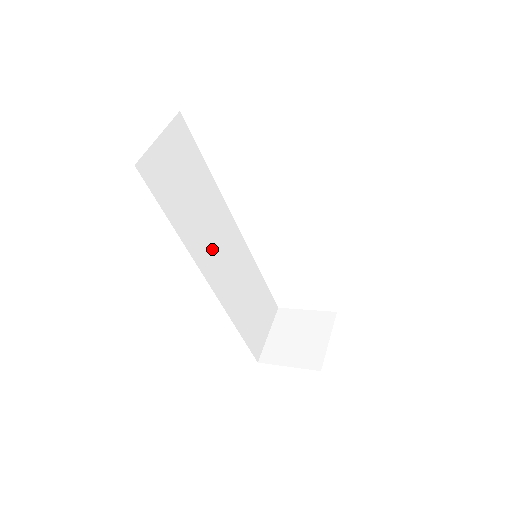
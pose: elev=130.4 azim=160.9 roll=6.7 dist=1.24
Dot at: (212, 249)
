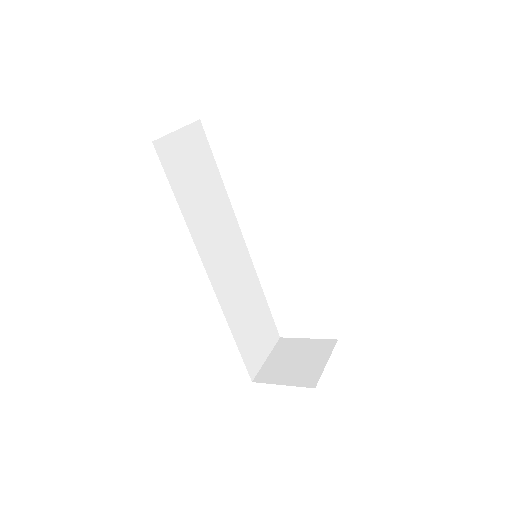
Dot at: (215, 246)
